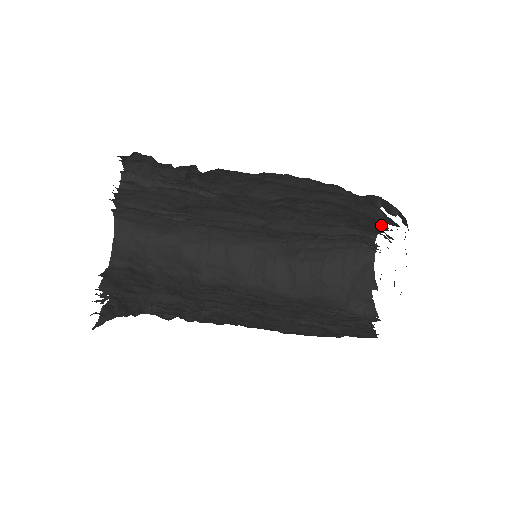
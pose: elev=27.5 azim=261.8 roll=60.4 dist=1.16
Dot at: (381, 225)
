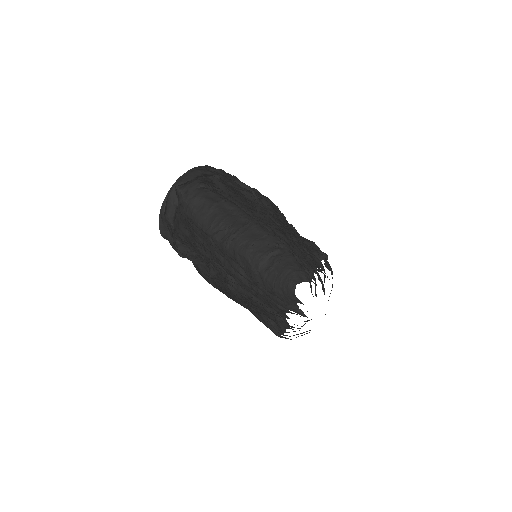
Dot at: occluded
